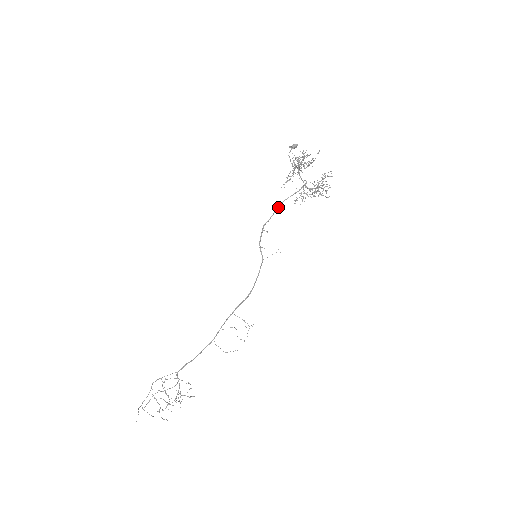
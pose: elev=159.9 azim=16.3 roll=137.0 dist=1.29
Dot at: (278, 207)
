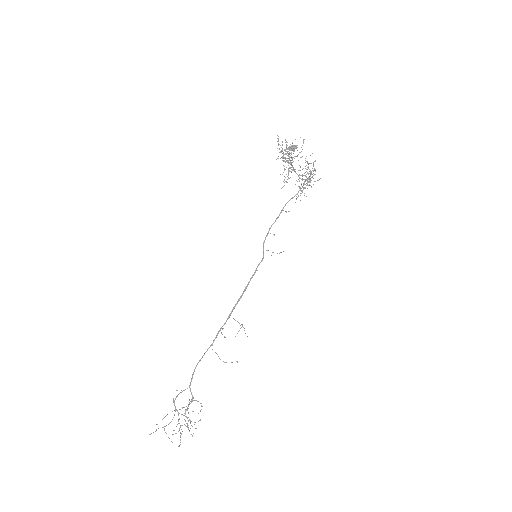
Dot at: (283, 208)
